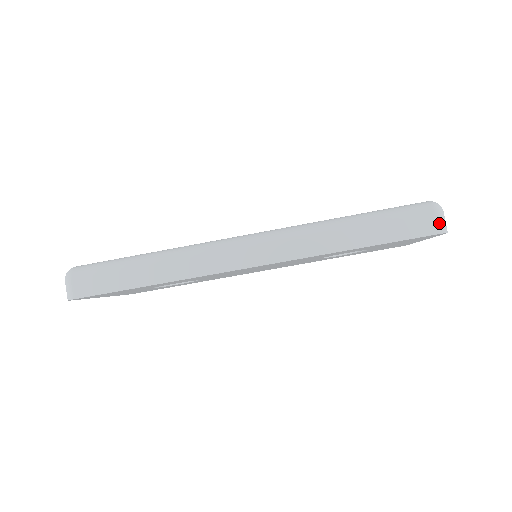
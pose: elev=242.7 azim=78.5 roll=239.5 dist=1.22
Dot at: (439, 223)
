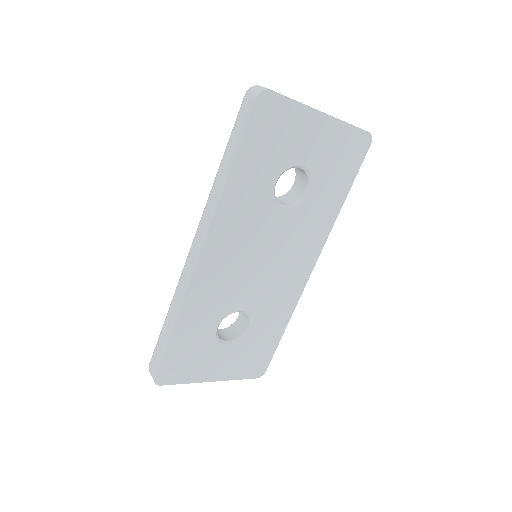
Dot at: (253, 93)
